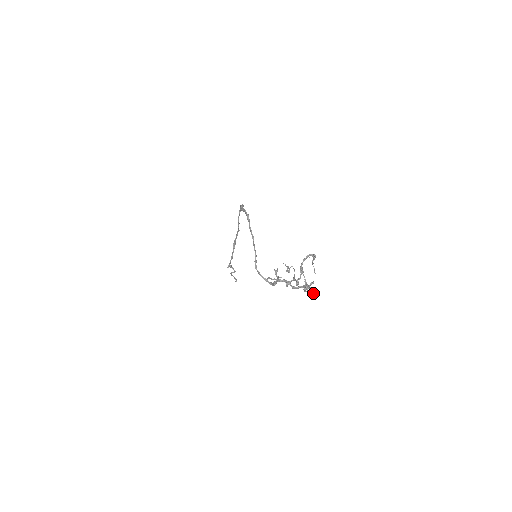
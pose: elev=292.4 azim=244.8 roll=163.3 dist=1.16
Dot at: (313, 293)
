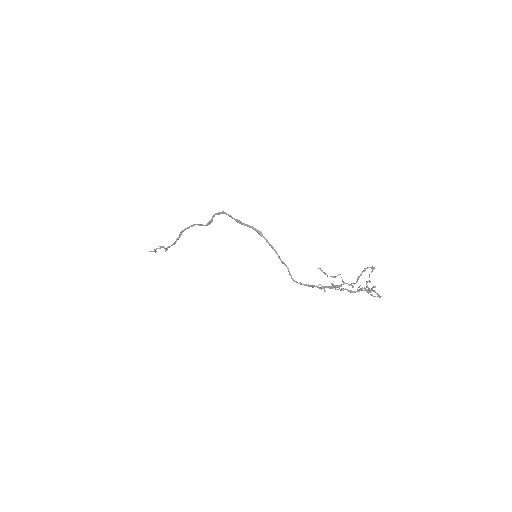
Dot at: occluded
